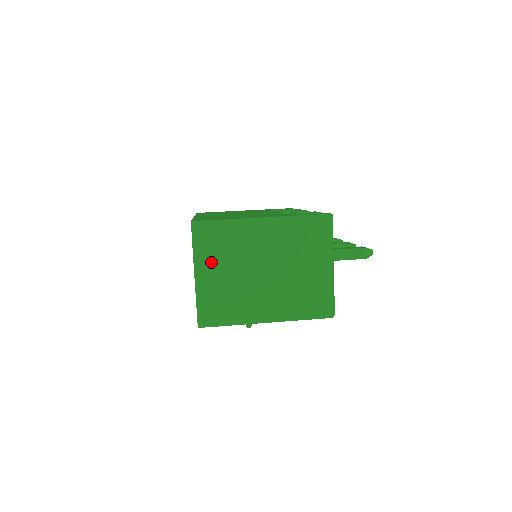
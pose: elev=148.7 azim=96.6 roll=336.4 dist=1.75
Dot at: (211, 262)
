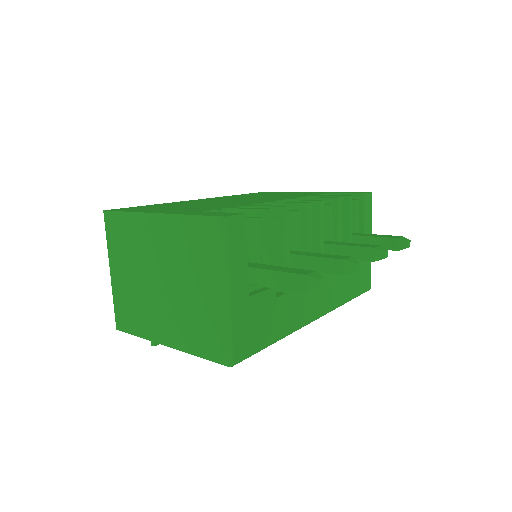
Dot at: (120, 260)
